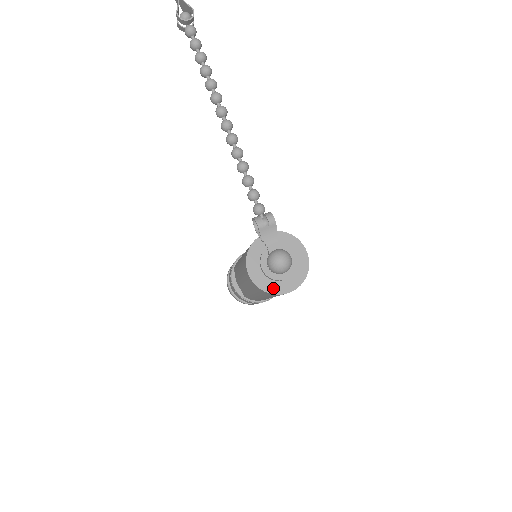
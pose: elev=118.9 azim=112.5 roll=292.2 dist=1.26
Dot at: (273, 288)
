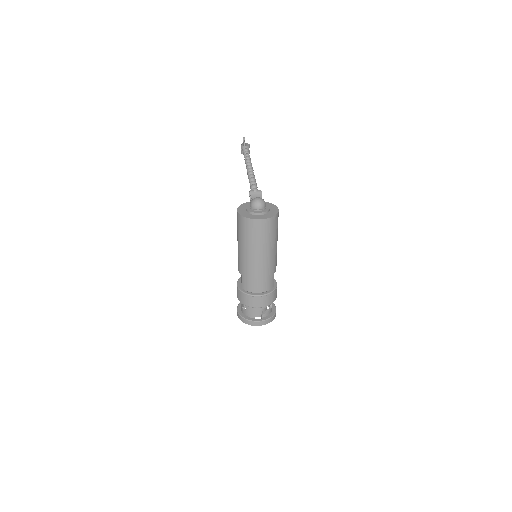
Dot at: (250, 217)
